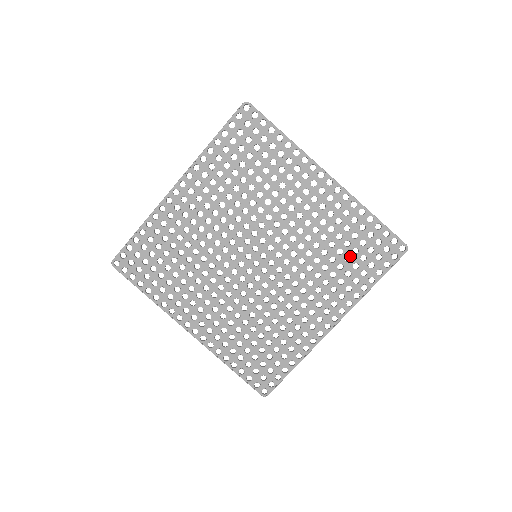
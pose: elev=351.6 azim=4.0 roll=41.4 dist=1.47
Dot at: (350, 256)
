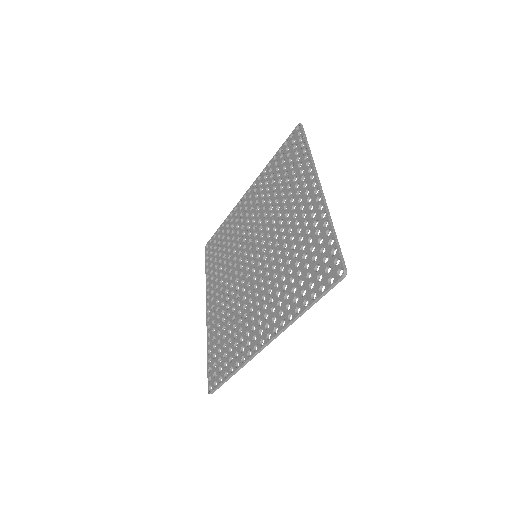
Dot at: (302, 270)
